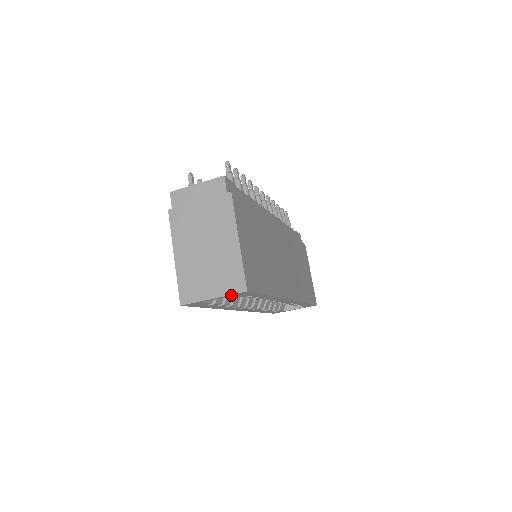
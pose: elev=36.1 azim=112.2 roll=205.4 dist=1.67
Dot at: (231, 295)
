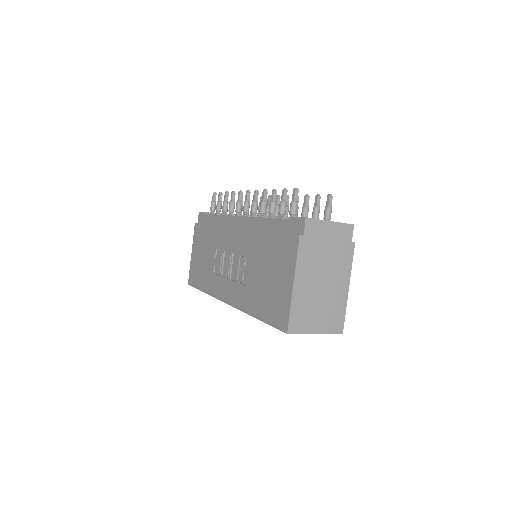
Dot at: (327, 332)
